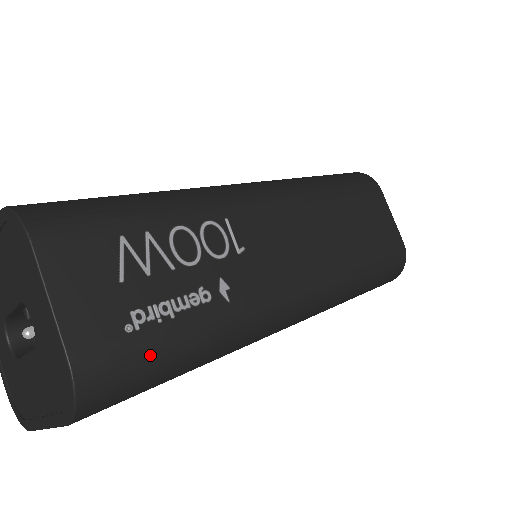
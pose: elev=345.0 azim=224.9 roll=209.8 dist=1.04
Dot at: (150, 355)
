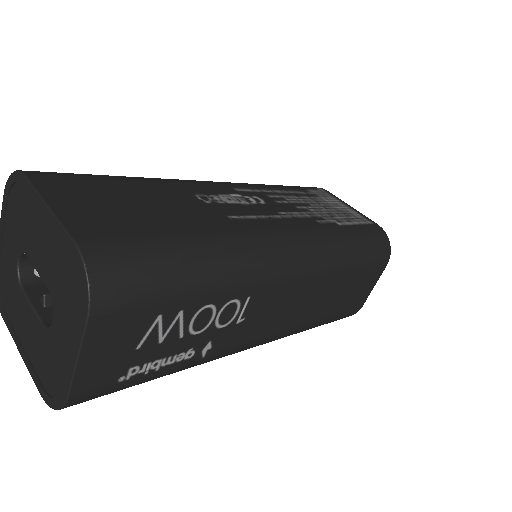
Dot at: (125, 388)
